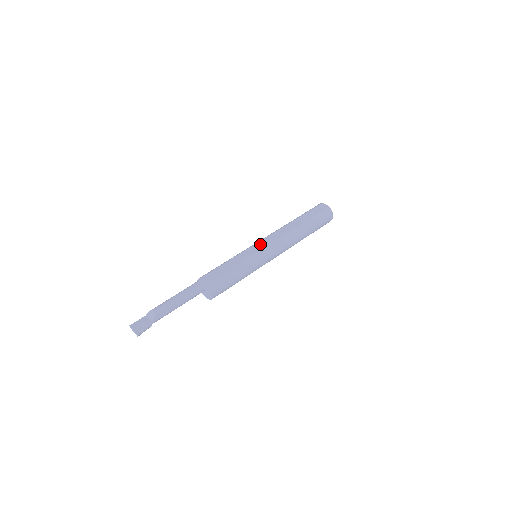
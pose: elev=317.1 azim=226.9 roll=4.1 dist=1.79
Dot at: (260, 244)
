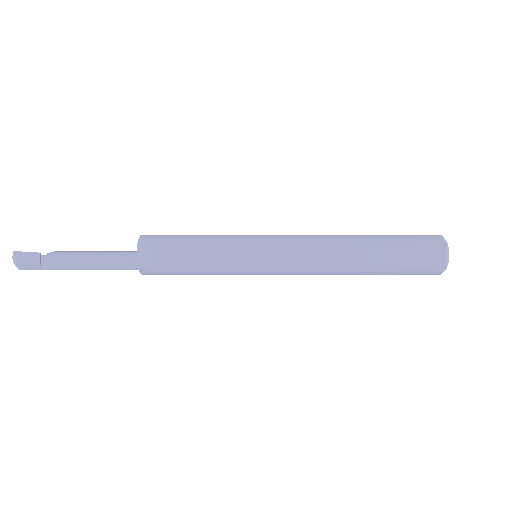
Dot at: occluded
